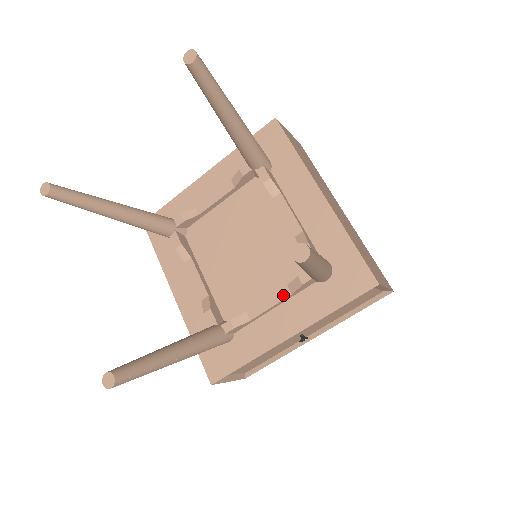
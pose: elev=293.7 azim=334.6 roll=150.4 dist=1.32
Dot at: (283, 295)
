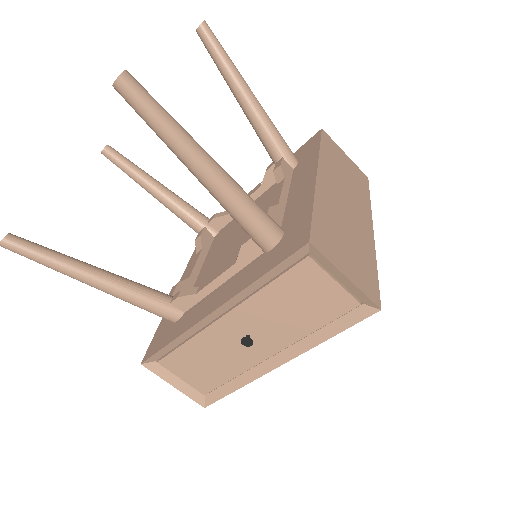
Dot at: (229, 265)
